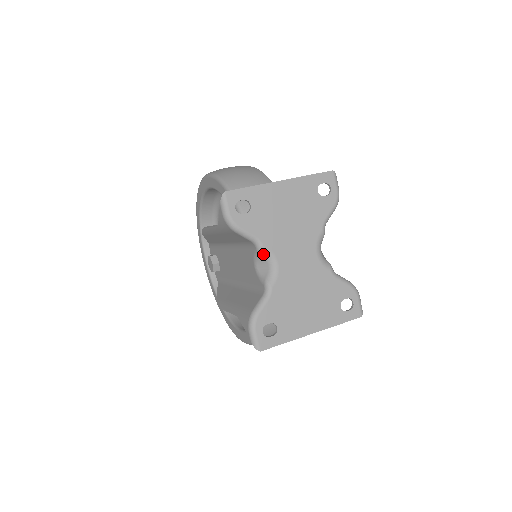
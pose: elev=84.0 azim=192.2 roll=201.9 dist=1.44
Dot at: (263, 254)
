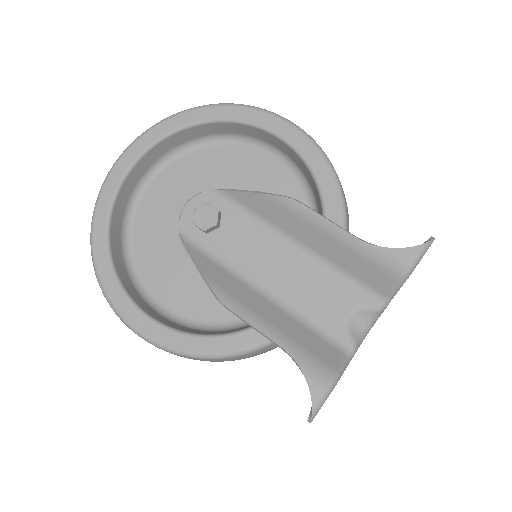
Dot at: (376, 314)
